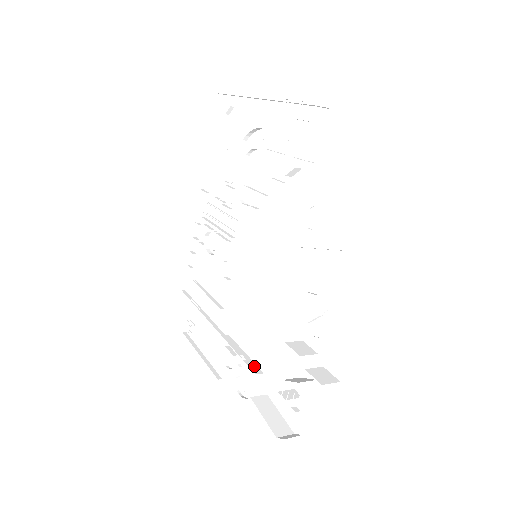
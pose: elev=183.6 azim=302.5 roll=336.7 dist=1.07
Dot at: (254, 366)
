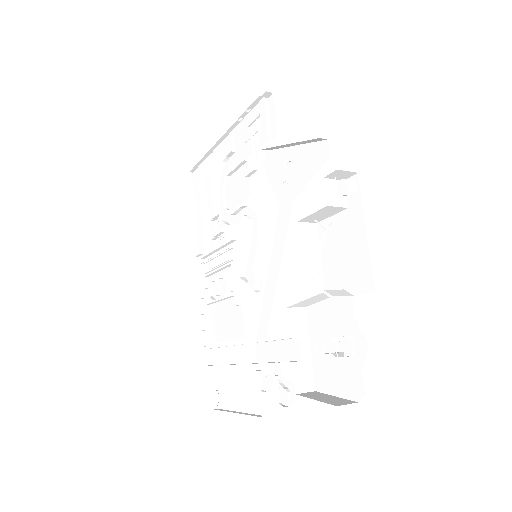
Dot at: occluded
